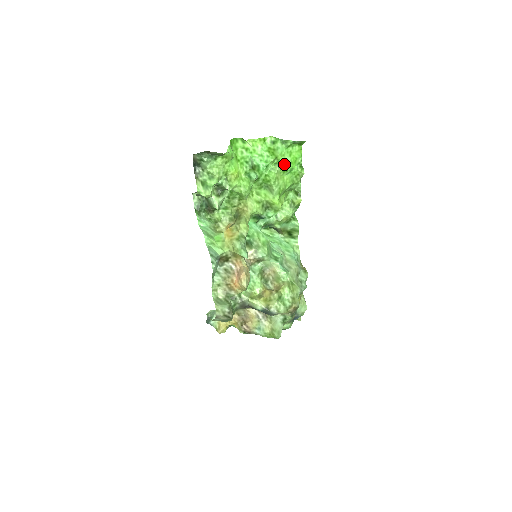
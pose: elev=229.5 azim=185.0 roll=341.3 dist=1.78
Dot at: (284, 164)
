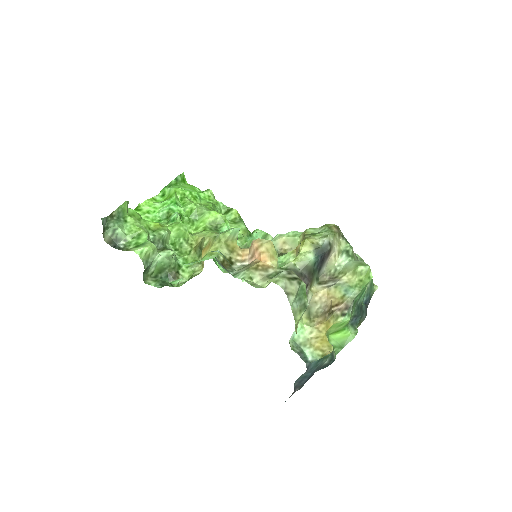
Dot at: (187, 193)
